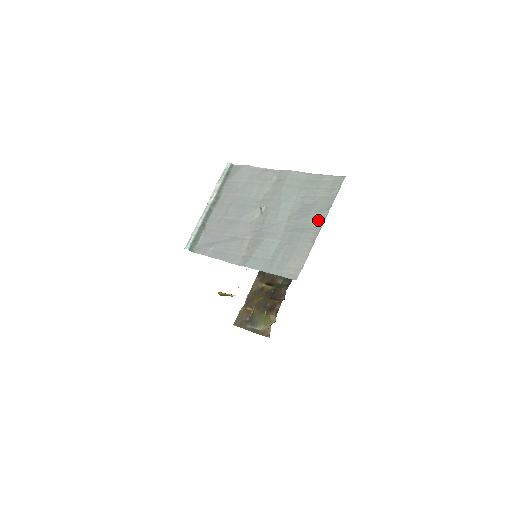
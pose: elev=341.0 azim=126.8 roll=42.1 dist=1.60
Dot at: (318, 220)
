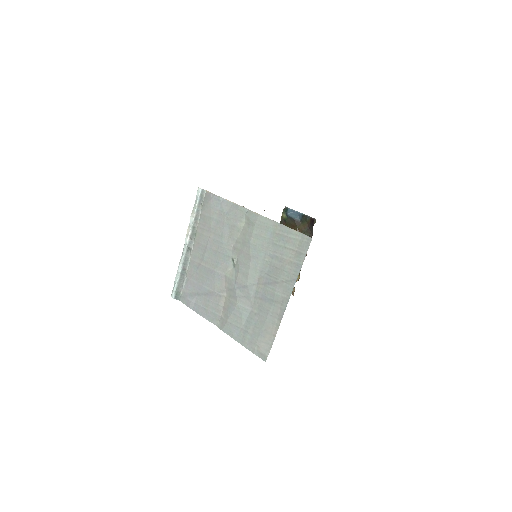
Dot at: (284, 293)
